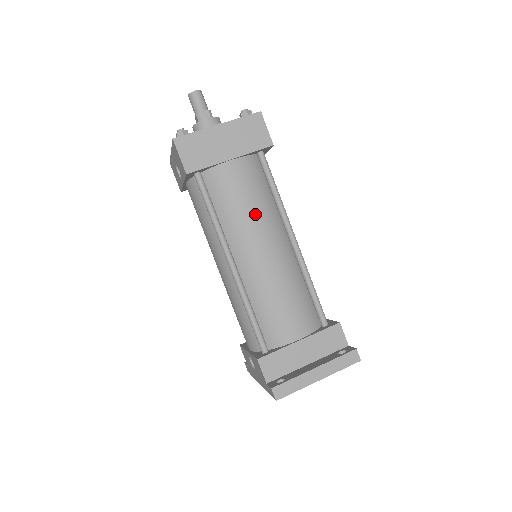
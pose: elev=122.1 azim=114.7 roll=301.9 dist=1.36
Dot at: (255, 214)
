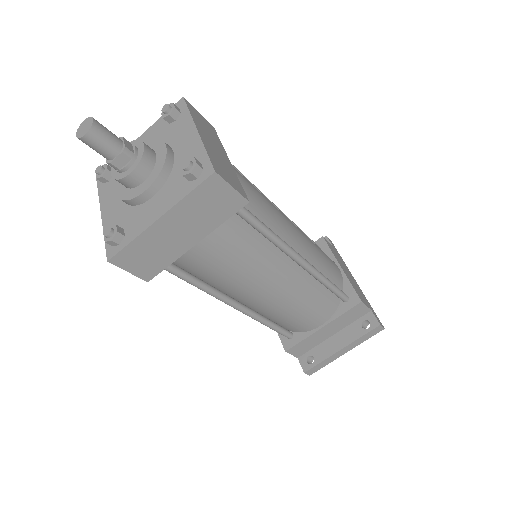
Dot at: (248, 271)
